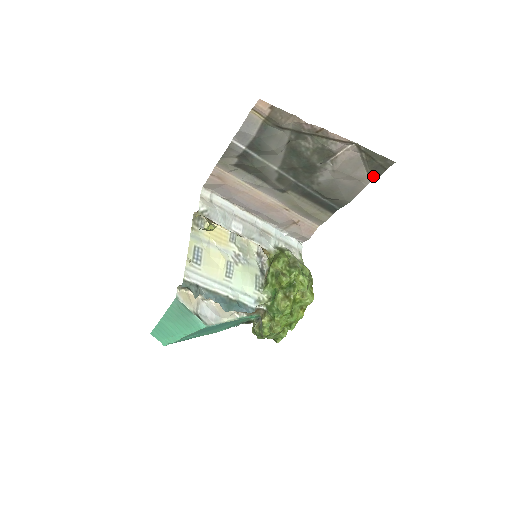
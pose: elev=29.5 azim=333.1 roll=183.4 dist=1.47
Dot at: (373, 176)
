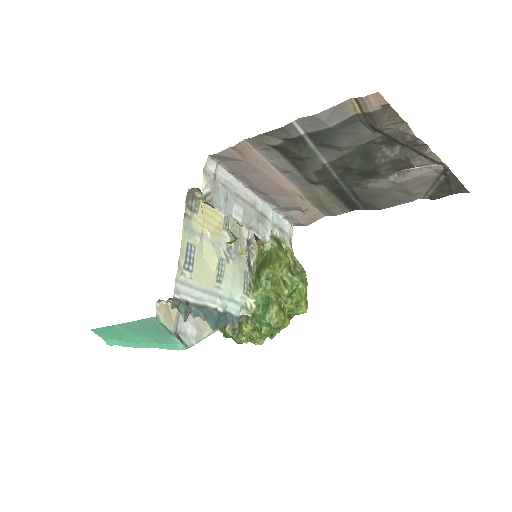
Dot at: (432, 196)
